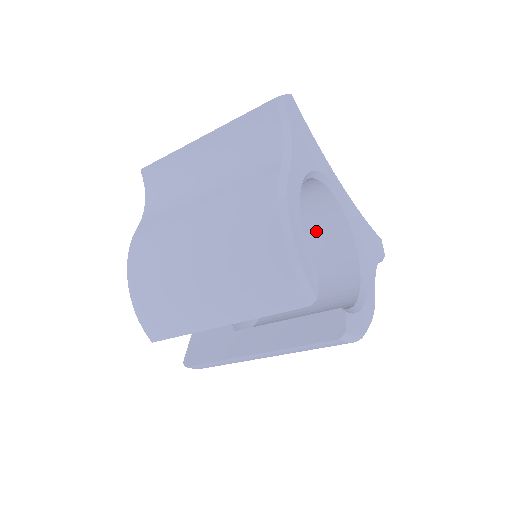
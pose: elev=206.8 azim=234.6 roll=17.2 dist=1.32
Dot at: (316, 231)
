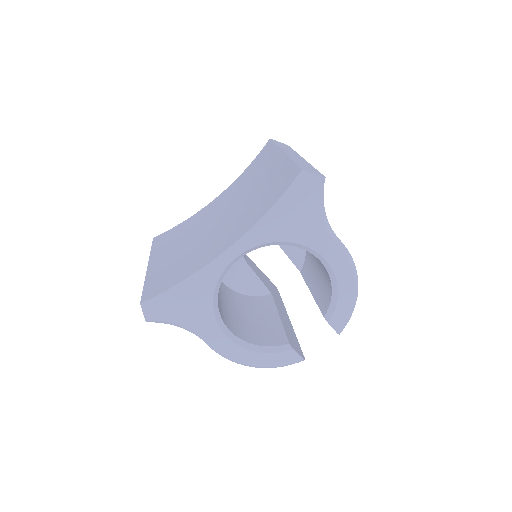
Dot at: occluded
